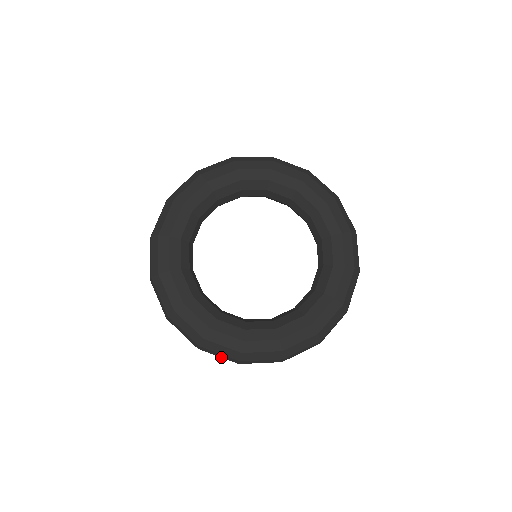
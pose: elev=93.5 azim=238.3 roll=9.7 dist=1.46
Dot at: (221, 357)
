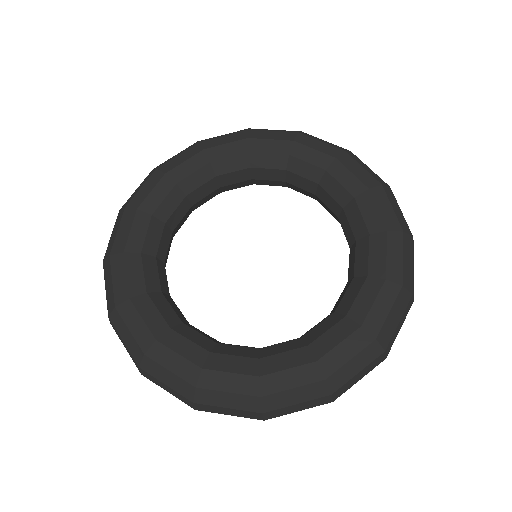
Dot at: (171, 393)
